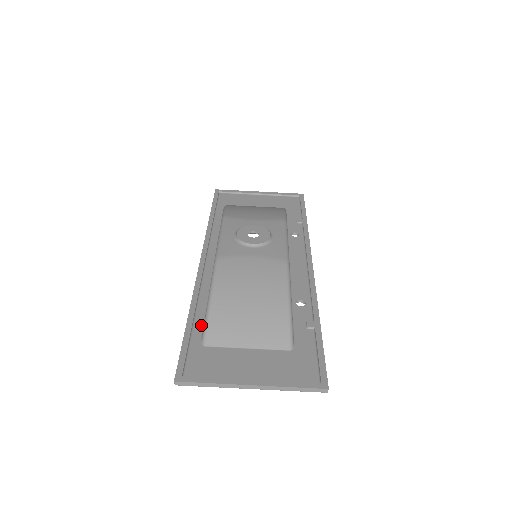
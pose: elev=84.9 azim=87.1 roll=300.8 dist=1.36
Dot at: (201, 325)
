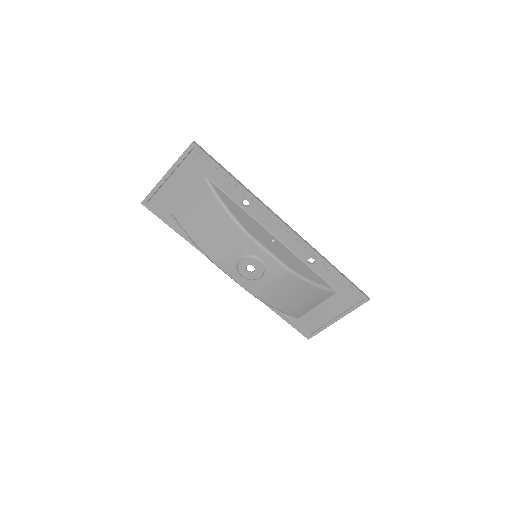
Dot at: occluded
